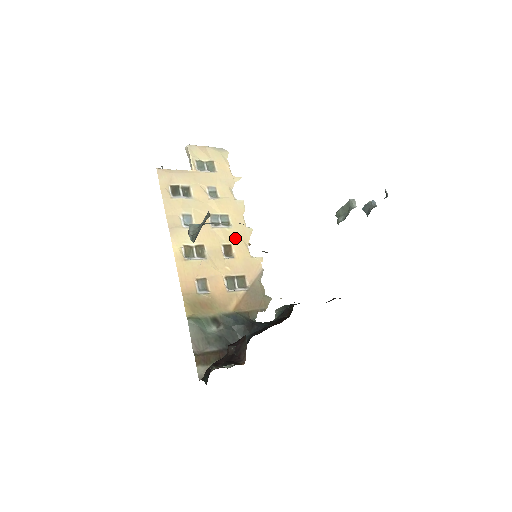
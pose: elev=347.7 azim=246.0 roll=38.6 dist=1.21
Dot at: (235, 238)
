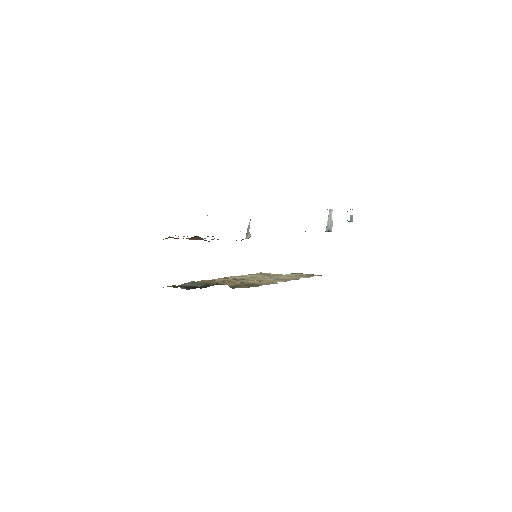
Dot at: occluded
